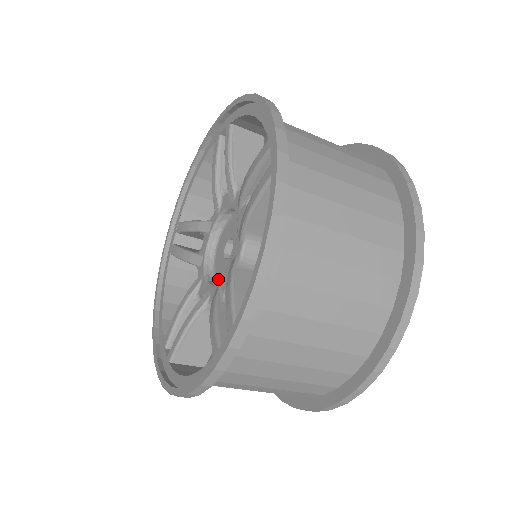
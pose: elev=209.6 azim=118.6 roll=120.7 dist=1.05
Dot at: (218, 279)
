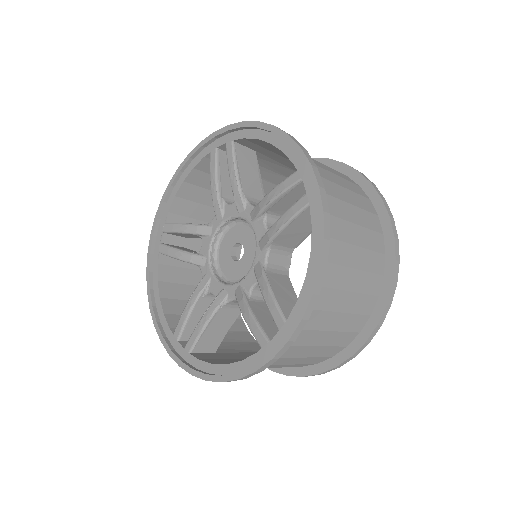
Dot at: (228, 278)
